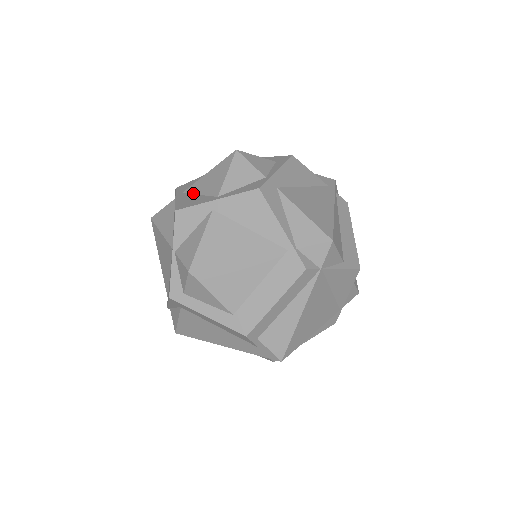
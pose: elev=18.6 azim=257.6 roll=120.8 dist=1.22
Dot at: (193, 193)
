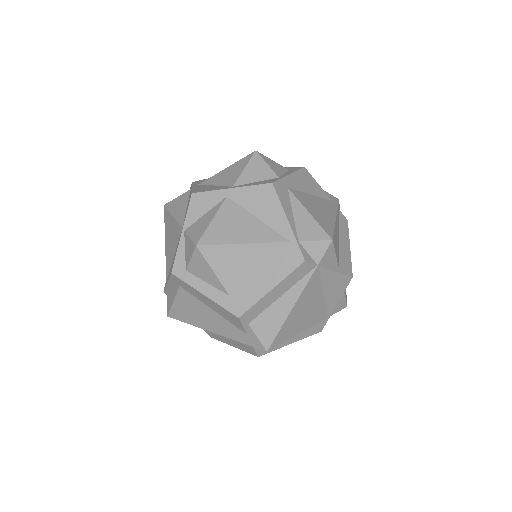
Dot at: (209, 184)
